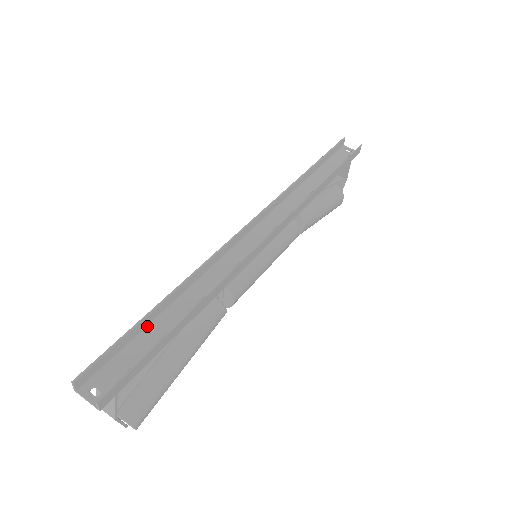
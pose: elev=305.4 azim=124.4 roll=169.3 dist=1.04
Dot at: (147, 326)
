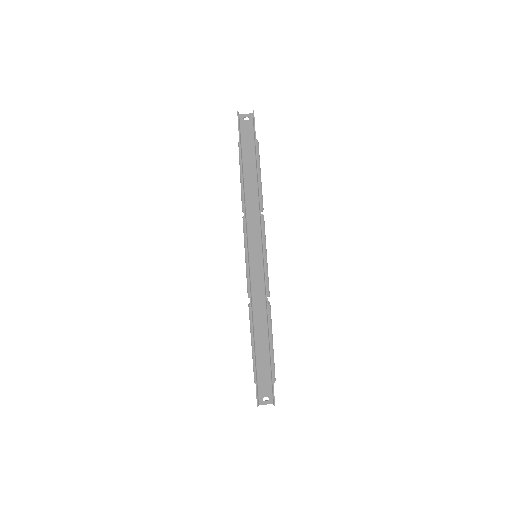
Dot at: (256, 355)
